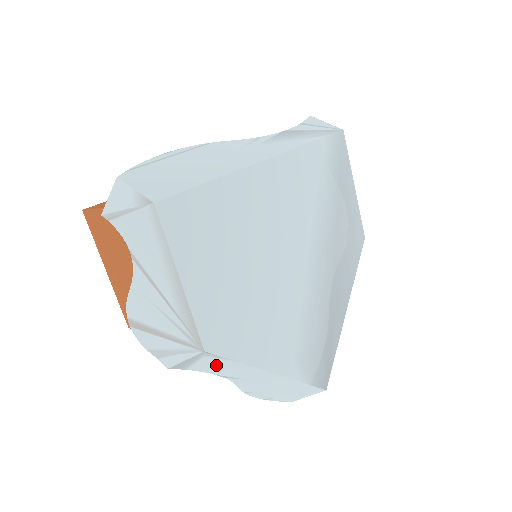
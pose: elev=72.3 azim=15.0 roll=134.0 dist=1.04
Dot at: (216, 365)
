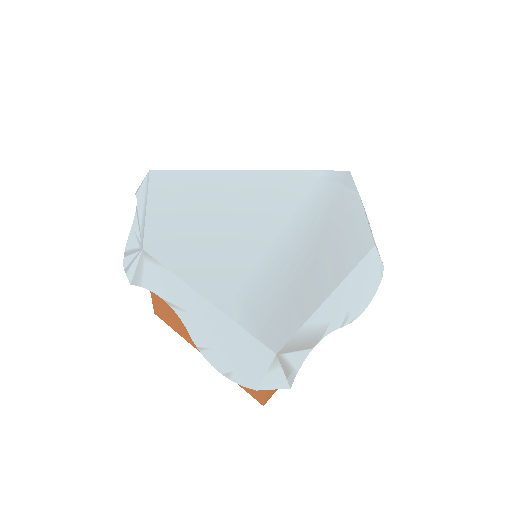
Dot at: (157, 277)
